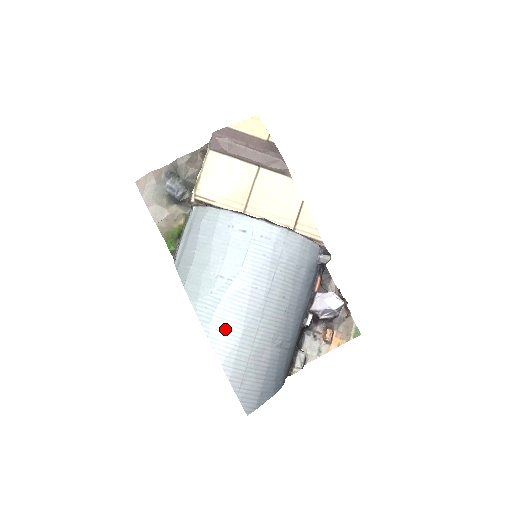
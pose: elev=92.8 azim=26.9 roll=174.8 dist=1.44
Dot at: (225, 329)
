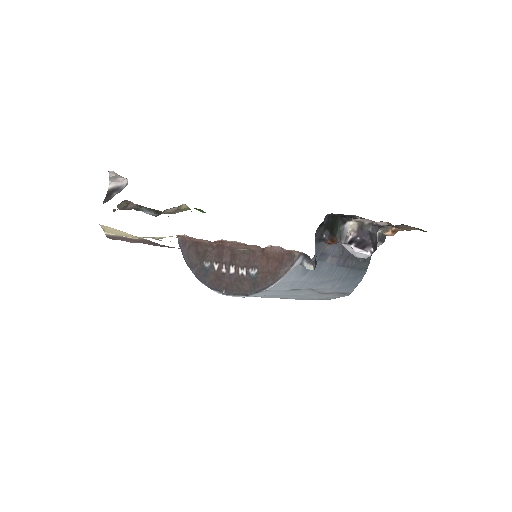
Dot at: occluded
